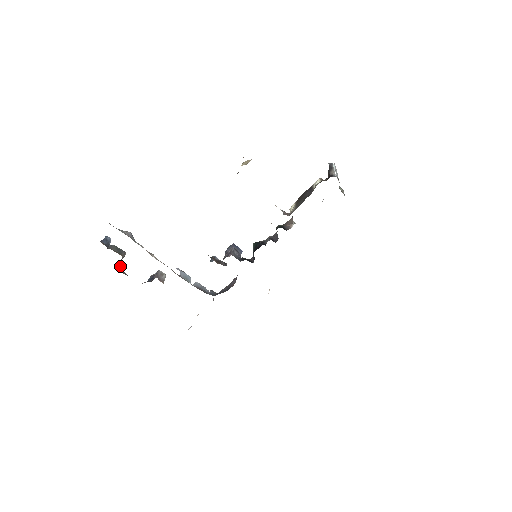
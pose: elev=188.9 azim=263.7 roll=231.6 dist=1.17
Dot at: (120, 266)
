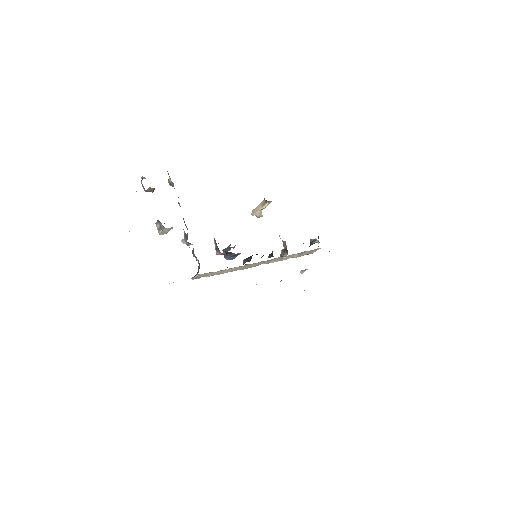
Dot at: occluded
